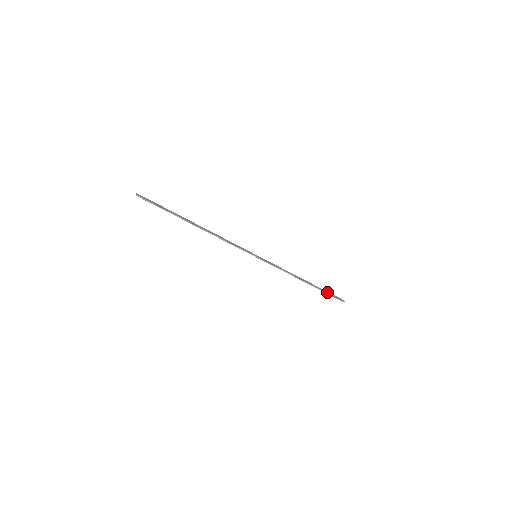
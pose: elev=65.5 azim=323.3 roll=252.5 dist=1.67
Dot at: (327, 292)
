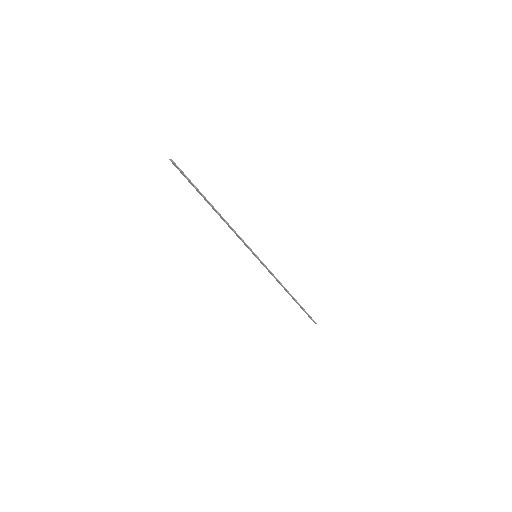
Dot at: (304, 310)
